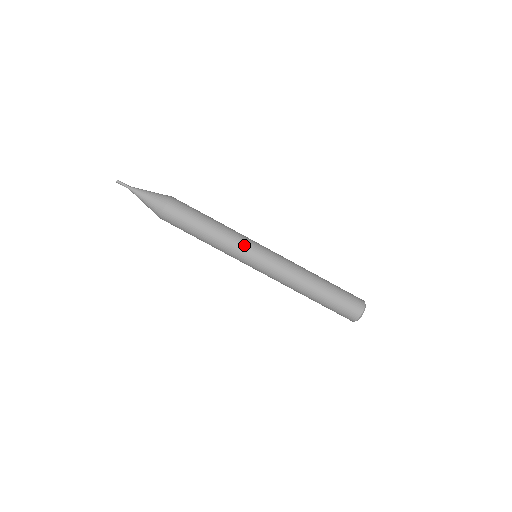
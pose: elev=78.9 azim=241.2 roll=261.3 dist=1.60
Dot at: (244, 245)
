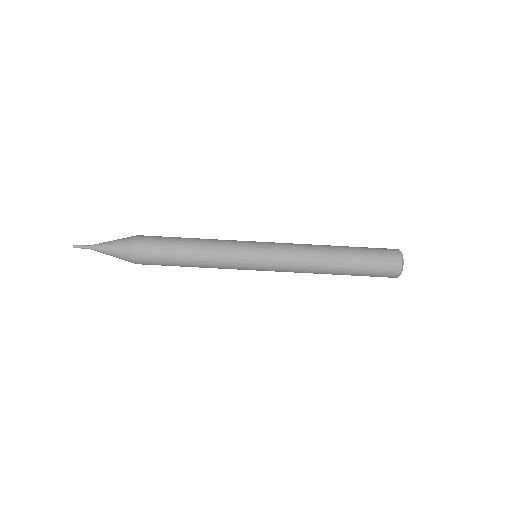
Dot at: (237, 244)
